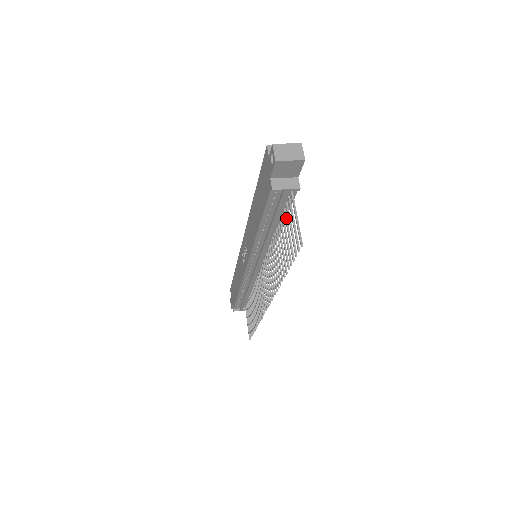
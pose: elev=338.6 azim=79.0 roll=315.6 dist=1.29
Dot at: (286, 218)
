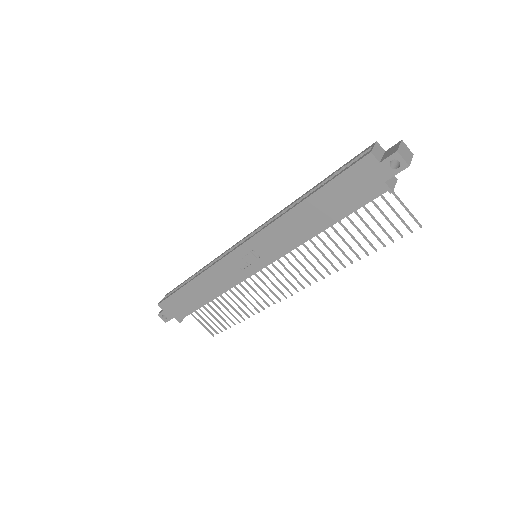
Dot at: (367, 209)
